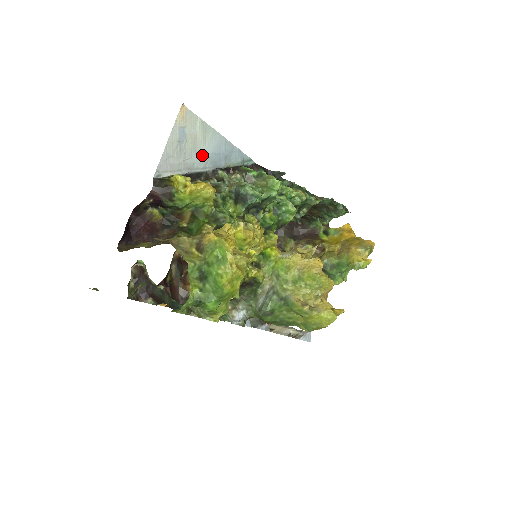
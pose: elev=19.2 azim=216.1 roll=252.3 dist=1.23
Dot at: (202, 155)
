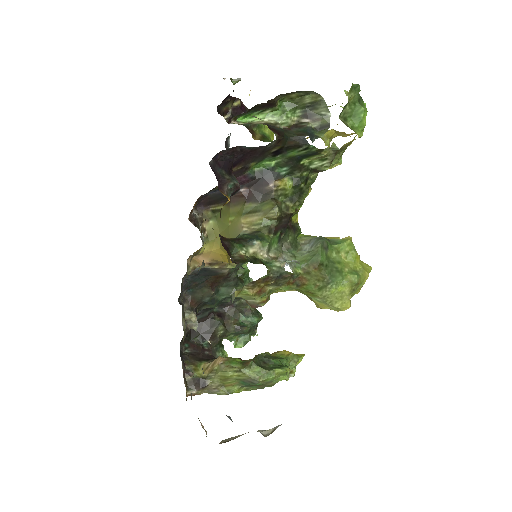
Dot at: occluded
